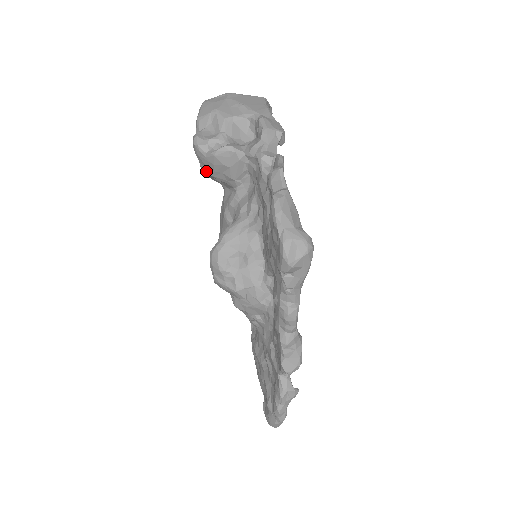
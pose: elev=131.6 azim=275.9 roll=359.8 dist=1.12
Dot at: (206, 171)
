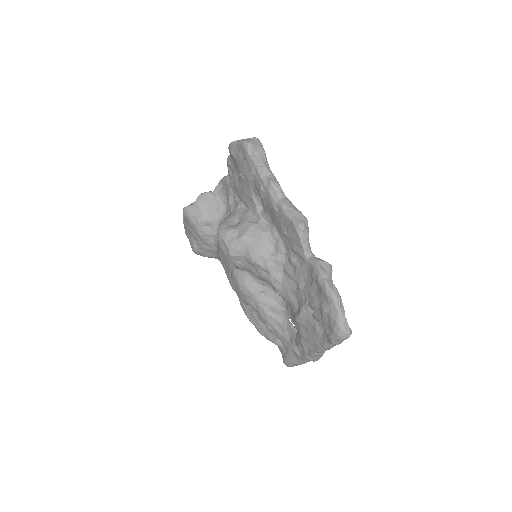
Dot at: (197, 221)
